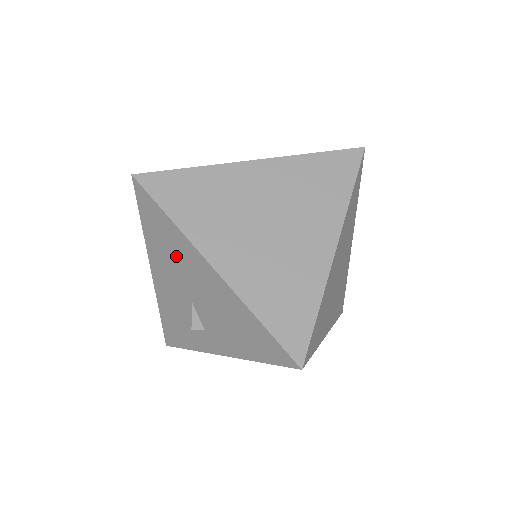
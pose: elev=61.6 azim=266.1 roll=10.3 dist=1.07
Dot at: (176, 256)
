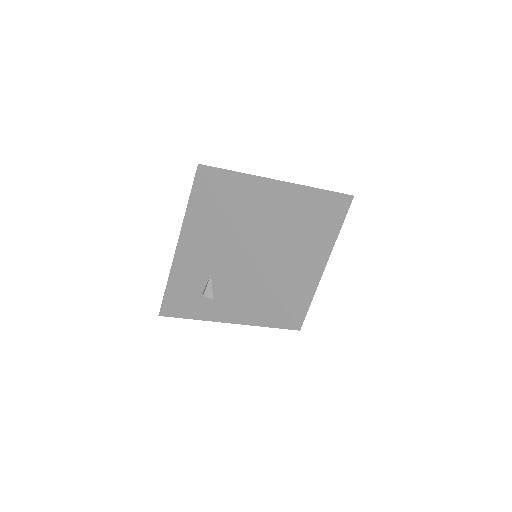
Dot at: (213, 233)
